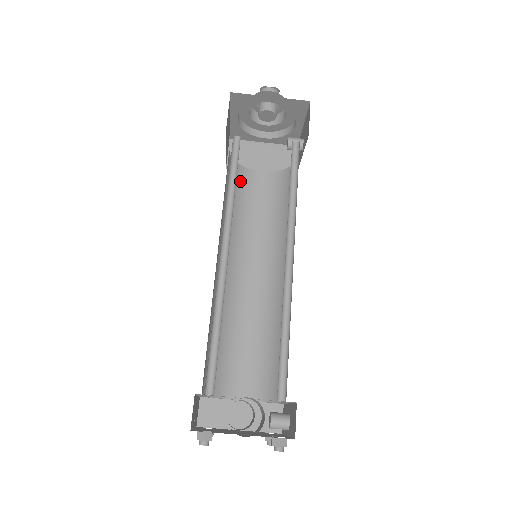
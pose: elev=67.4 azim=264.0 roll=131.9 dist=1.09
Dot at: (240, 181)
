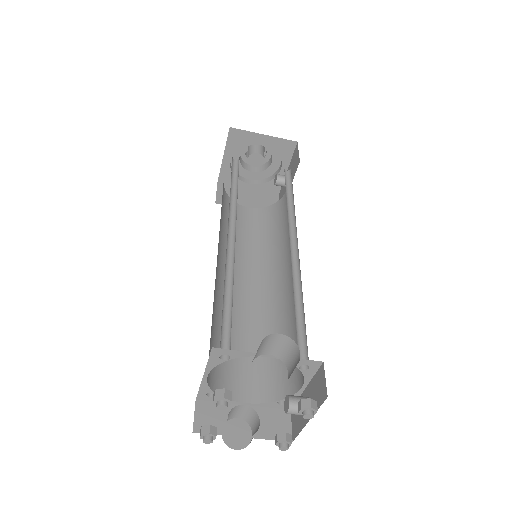
Dot at: occluded
